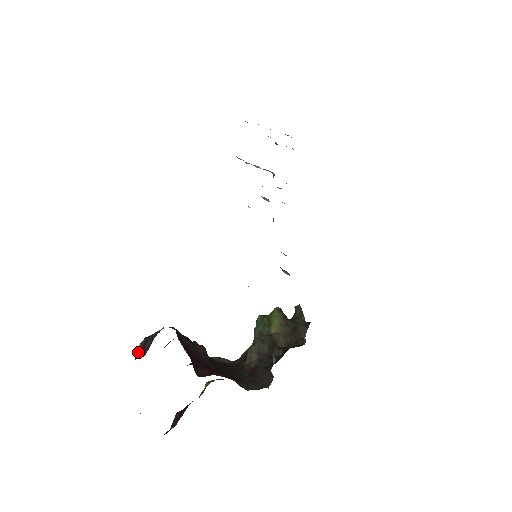
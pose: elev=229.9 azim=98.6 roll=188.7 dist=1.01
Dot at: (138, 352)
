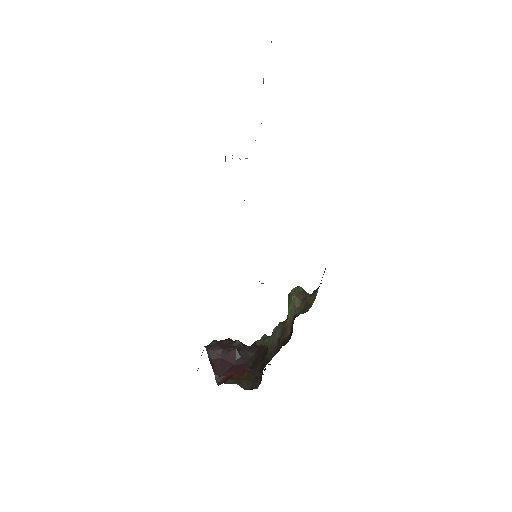
Dot at: occluded
